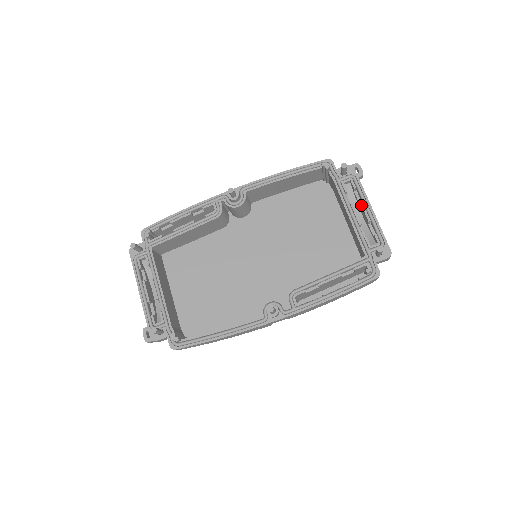
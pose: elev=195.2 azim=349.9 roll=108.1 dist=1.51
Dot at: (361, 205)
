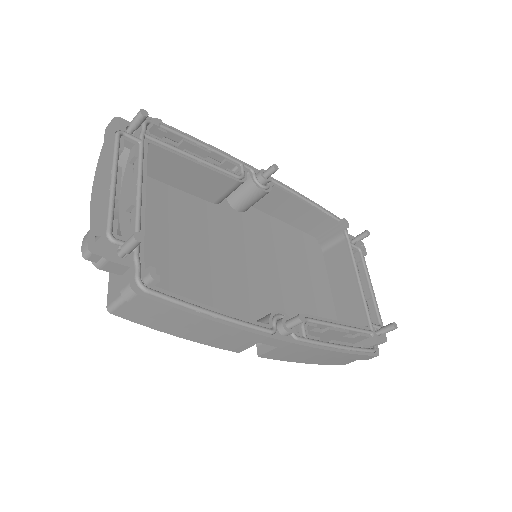
Dot at: (365, 278)
